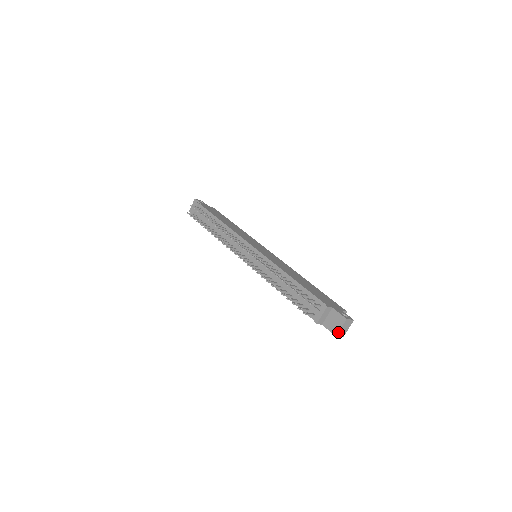
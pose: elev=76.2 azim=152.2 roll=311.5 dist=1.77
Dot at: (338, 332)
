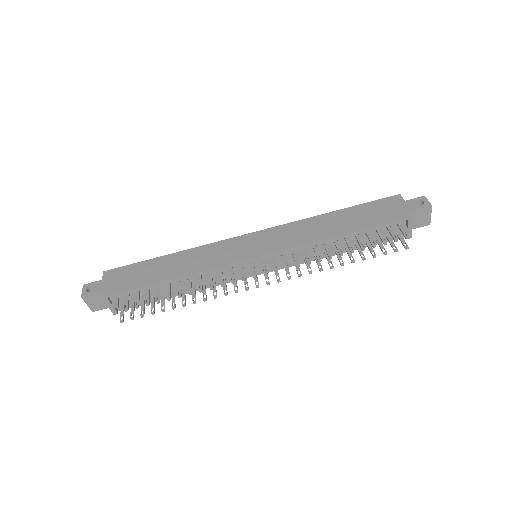
Dot at: (430, 221)
